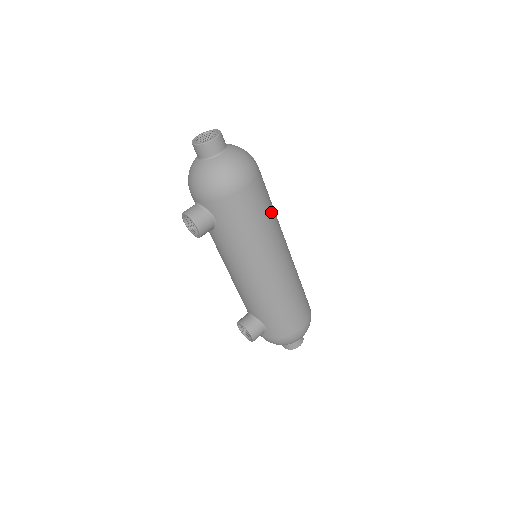
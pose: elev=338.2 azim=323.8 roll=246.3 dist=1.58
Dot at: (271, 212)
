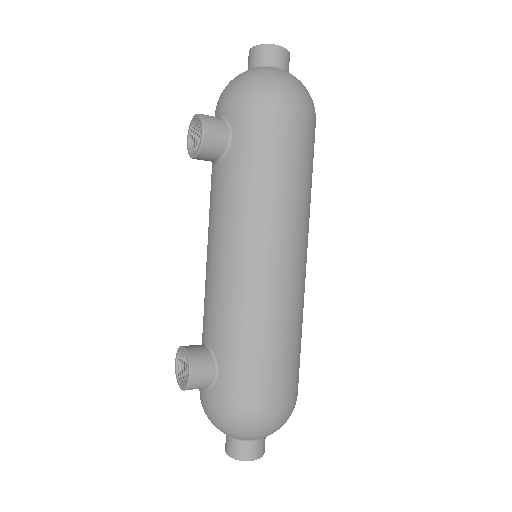
Dot at: (308, 181)
